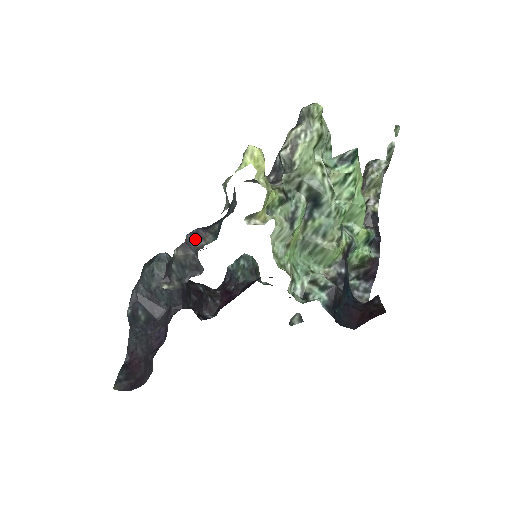
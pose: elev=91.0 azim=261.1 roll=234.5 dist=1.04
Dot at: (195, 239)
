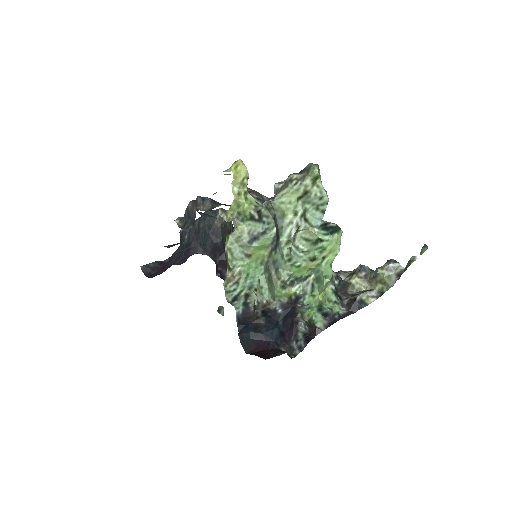
Dot at: (200, 202)
